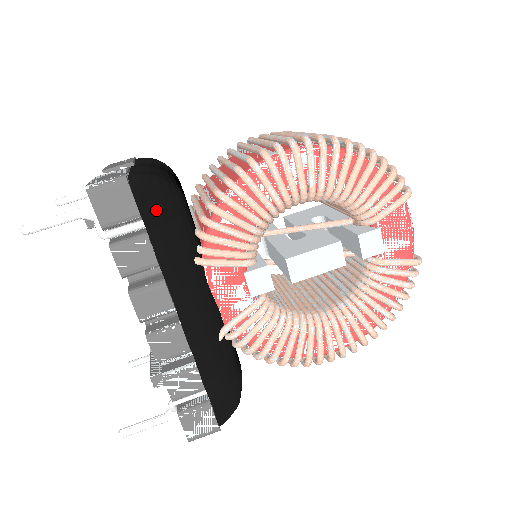
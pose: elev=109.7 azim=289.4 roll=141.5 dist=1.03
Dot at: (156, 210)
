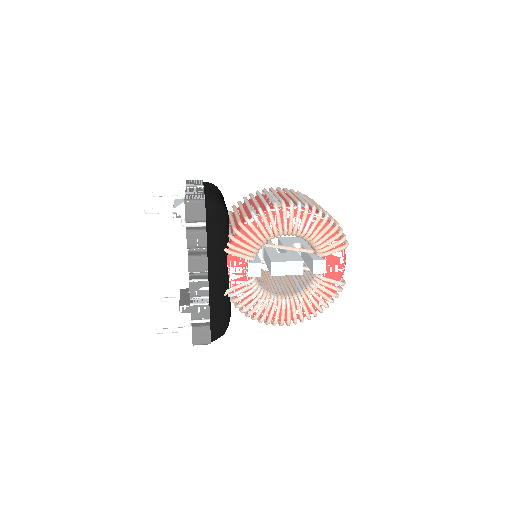
Dot at: (214, 220)
